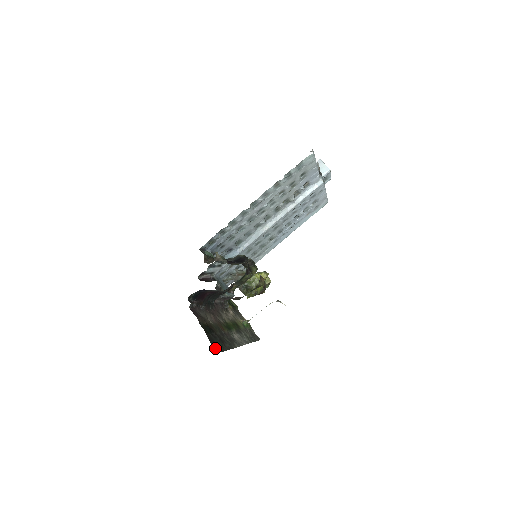
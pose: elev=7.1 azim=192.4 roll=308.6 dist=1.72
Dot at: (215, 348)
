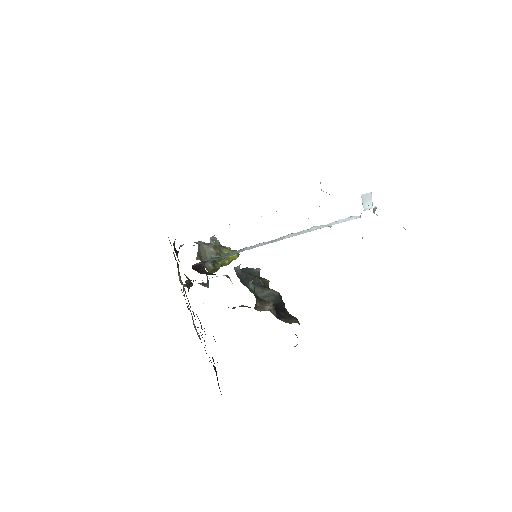
Dot at: occluded
